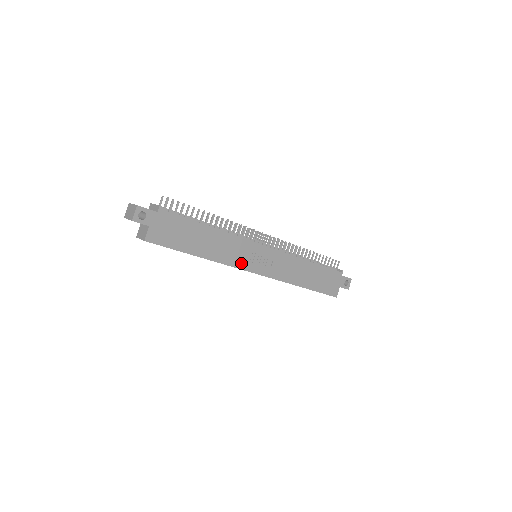
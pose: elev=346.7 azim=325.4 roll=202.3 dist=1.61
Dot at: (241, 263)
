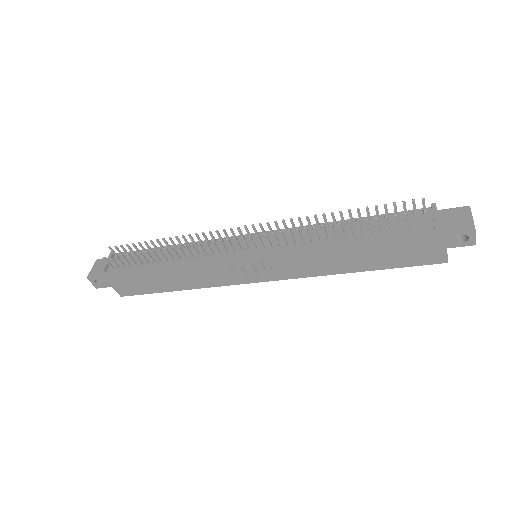
Dot at: (231, 279)
